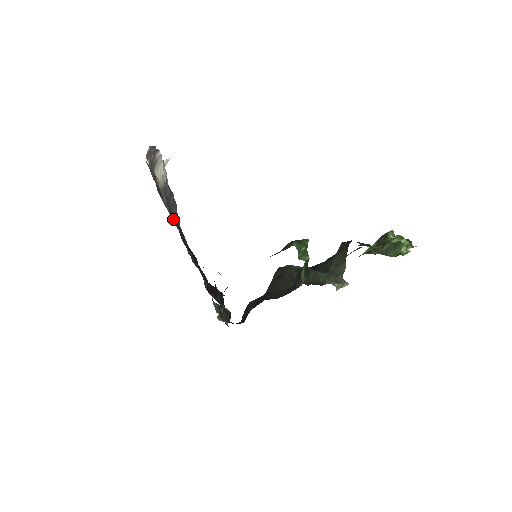
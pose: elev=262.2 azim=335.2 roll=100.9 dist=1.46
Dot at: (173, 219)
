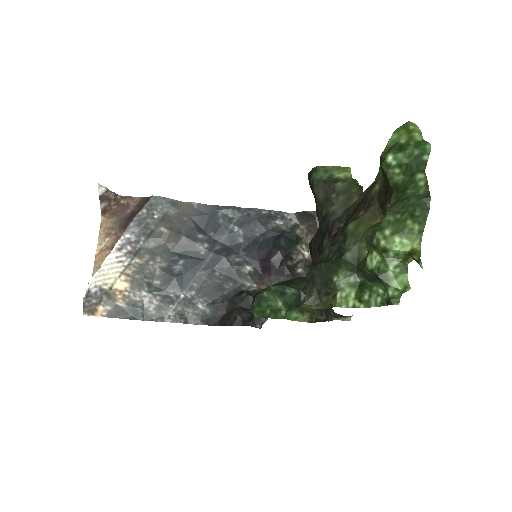
Dot at: (166, 308)
